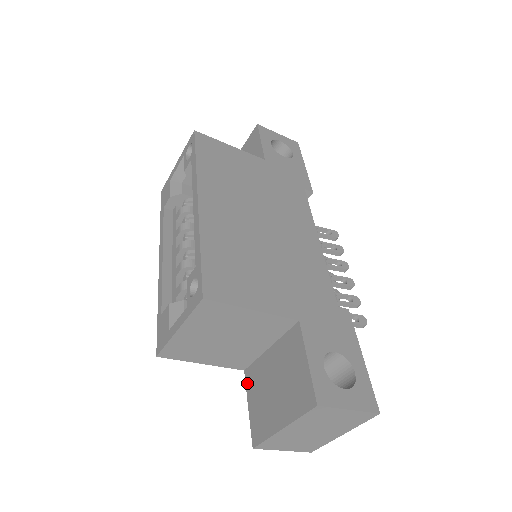
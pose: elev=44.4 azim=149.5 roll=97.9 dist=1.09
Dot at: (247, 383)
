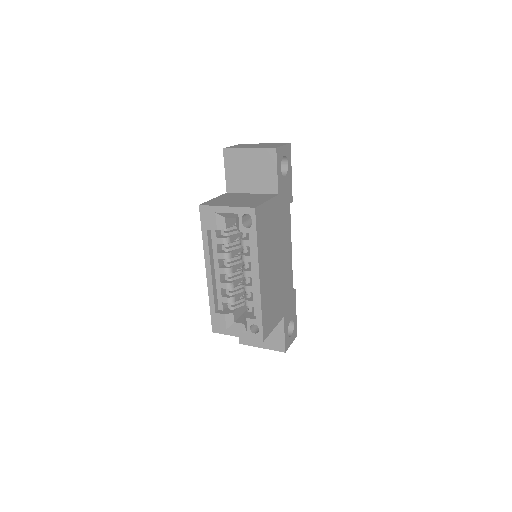
Dot at: occluded
